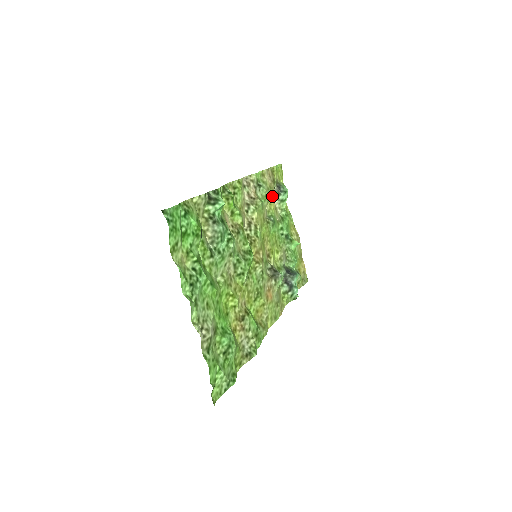
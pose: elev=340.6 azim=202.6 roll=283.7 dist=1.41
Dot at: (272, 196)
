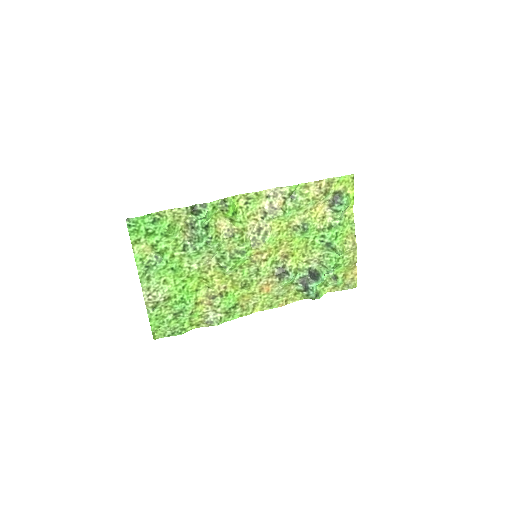
Dot at: (319, 205)
